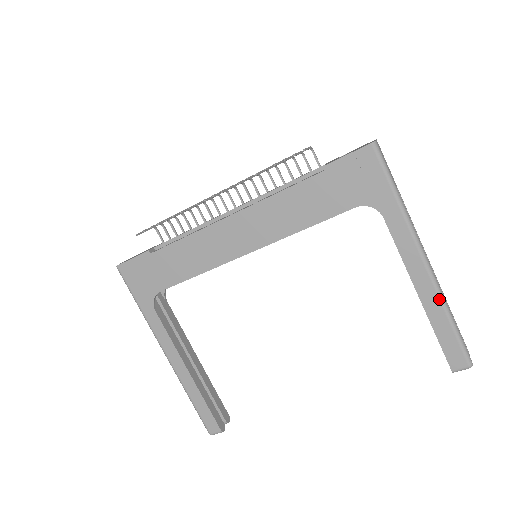
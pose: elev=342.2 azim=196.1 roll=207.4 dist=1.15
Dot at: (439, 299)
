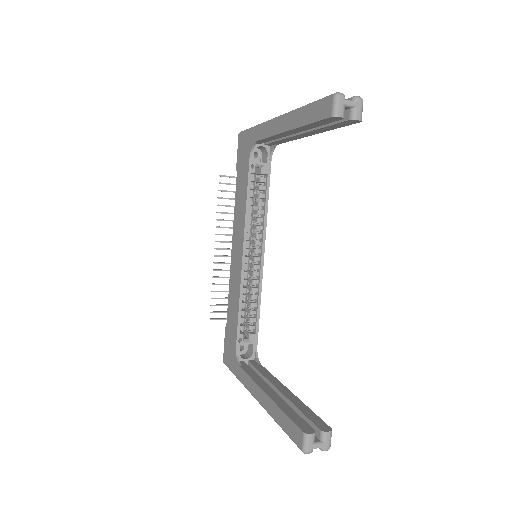
Dot at: (292, 113)
